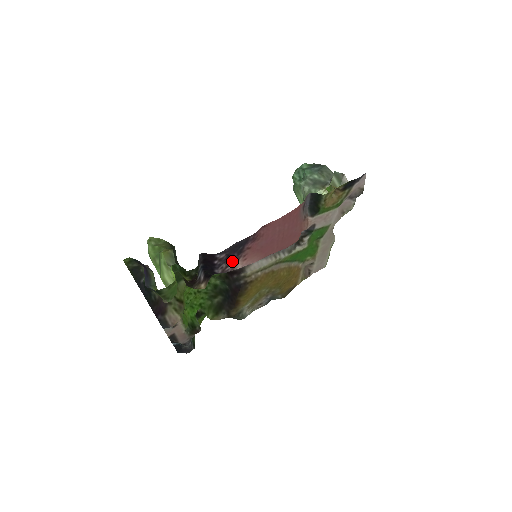
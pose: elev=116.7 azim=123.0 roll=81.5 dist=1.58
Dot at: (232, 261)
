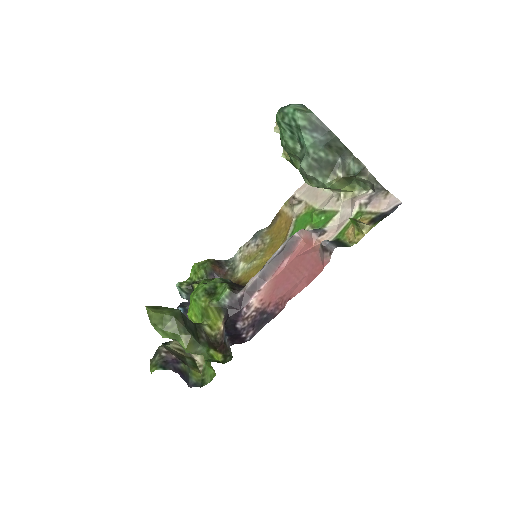
Dot at: (252, 315)
